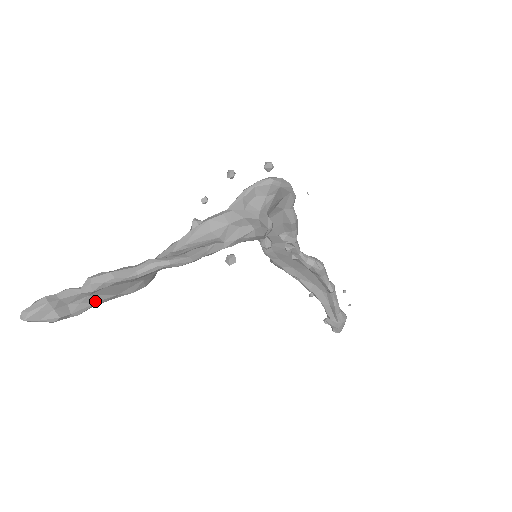
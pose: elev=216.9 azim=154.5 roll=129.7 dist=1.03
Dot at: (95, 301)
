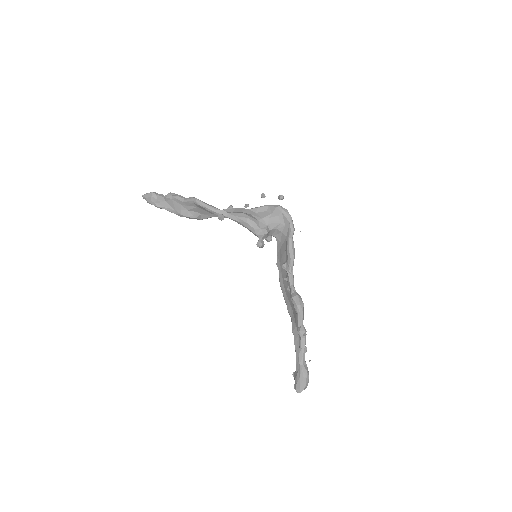
Dot at: (166, 206)
